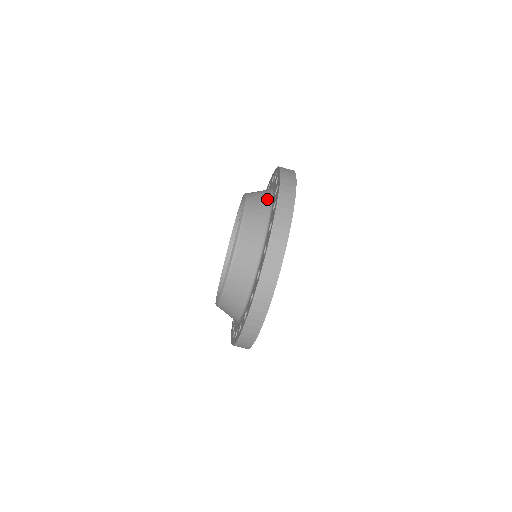
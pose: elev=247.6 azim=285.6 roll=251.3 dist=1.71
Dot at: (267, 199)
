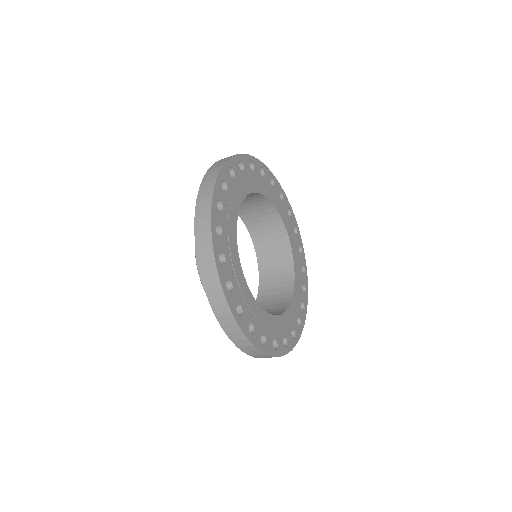
Dot at: occluded
